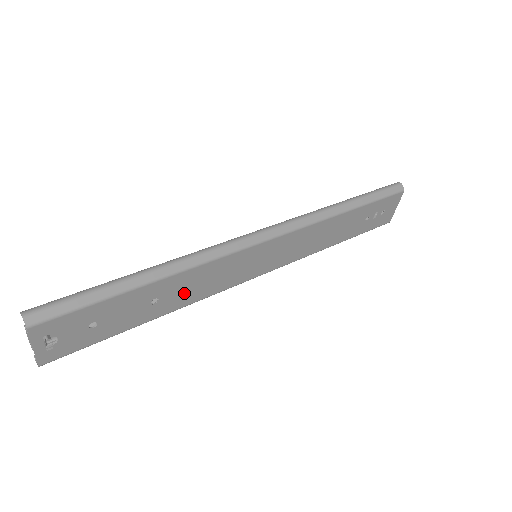
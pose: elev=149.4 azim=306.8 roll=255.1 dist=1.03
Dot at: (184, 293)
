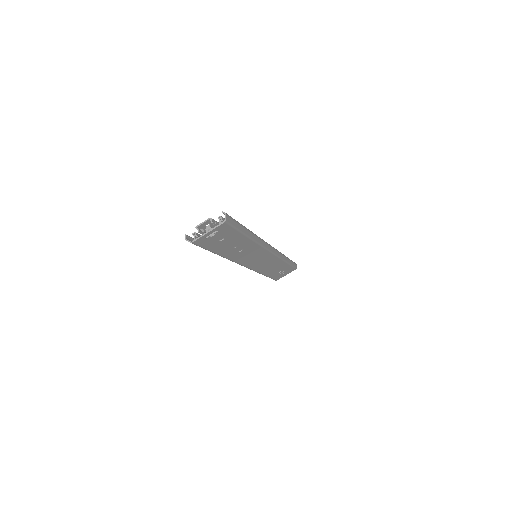
Dot at: (239, 252)
